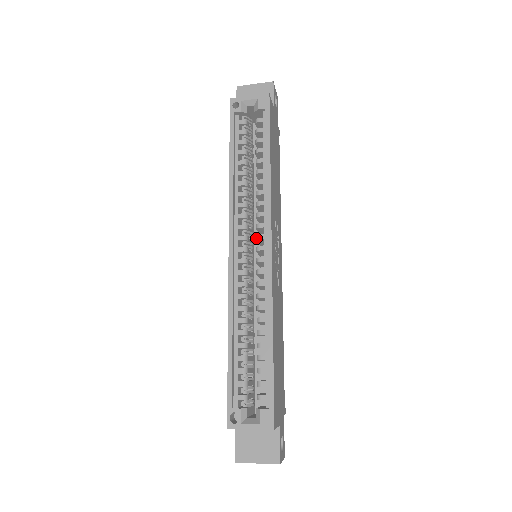
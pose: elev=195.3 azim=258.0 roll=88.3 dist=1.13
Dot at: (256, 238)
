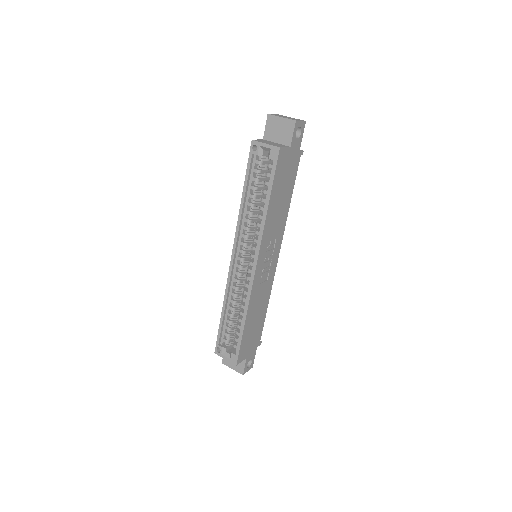
Dot at: (250, 255)
